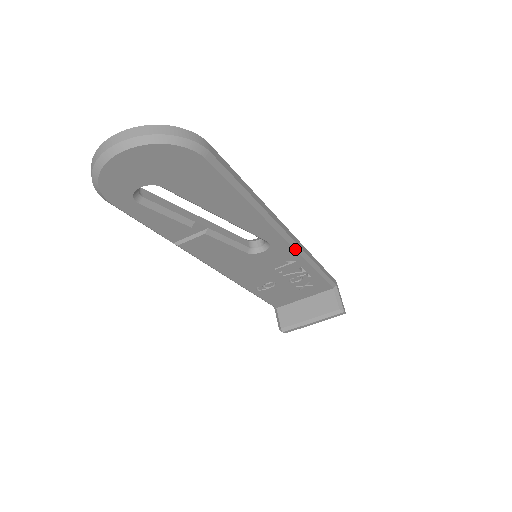
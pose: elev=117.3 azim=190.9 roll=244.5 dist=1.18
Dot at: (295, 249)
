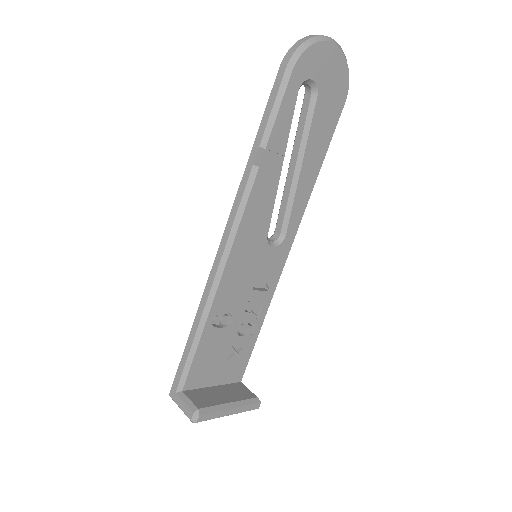
Dot at: occluded
